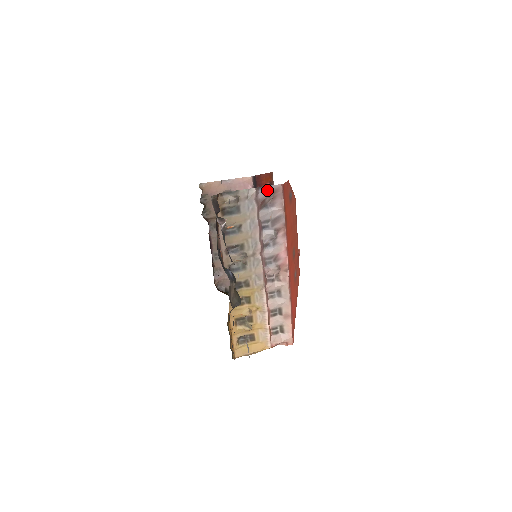
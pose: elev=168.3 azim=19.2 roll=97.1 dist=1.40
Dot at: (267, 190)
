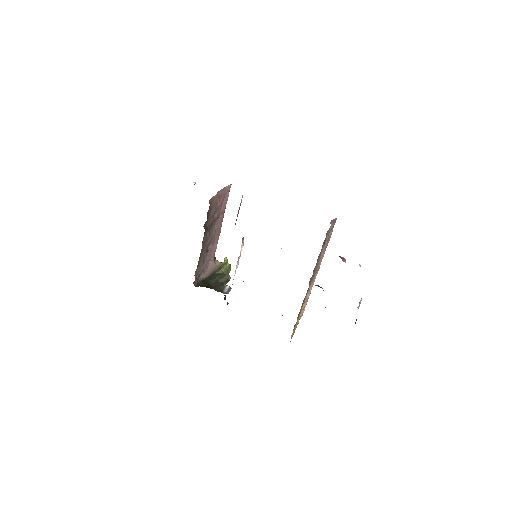
Dot at: (333, 223)
